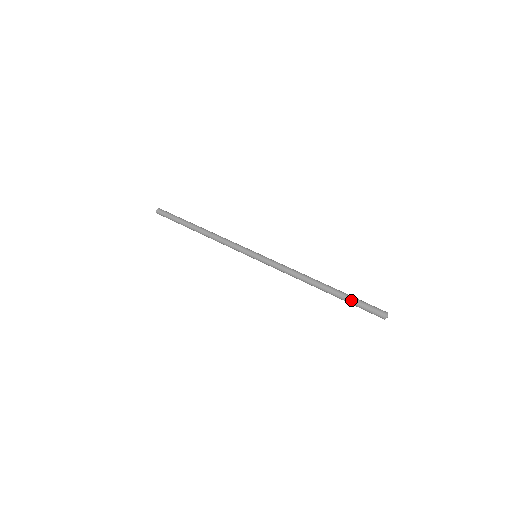
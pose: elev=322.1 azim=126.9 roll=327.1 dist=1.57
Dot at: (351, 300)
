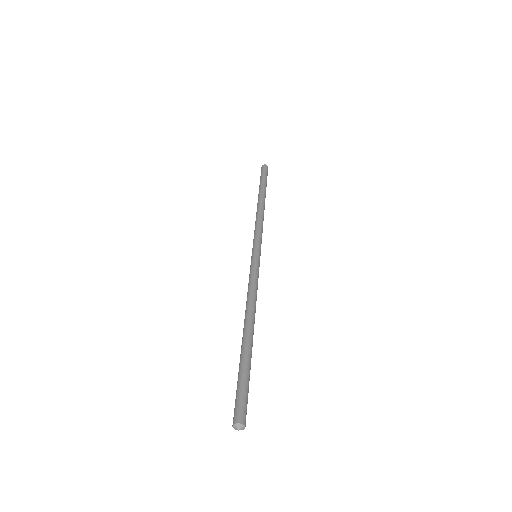
Dot at: (239, 372)
